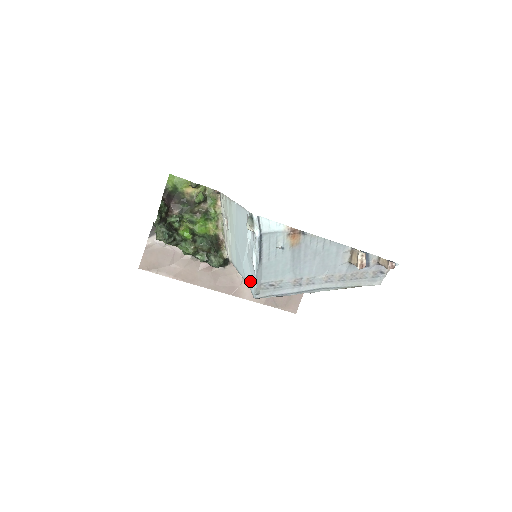
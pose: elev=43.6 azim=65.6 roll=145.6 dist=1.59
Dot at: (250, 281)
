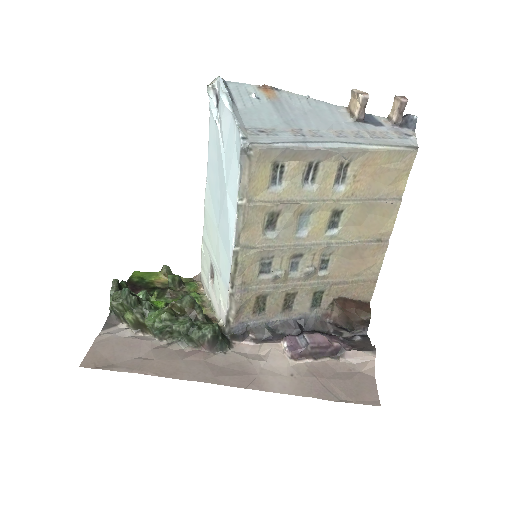
Dot at: (234, 158)
